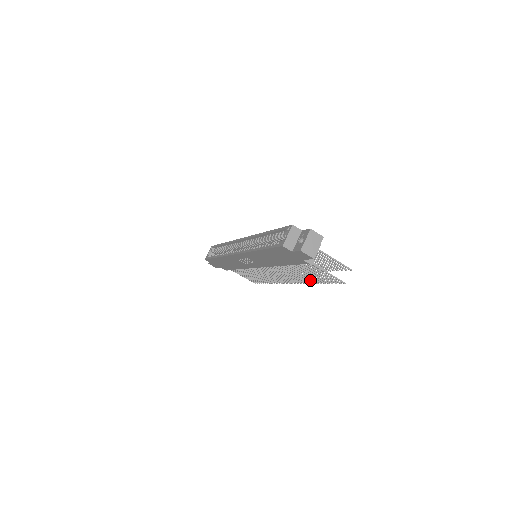
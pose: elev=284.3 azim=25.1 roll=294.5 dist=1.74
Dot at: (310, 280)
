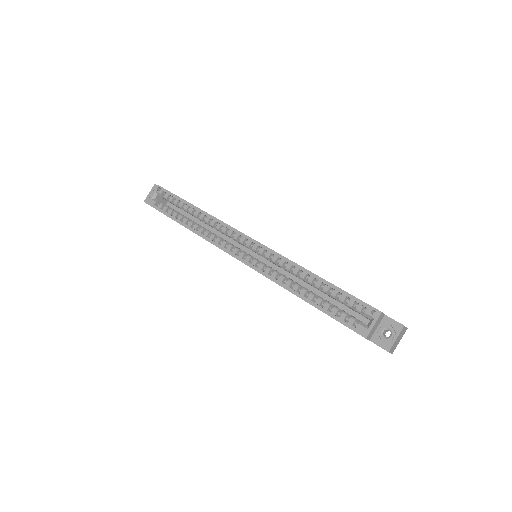
Dot at: occluded
